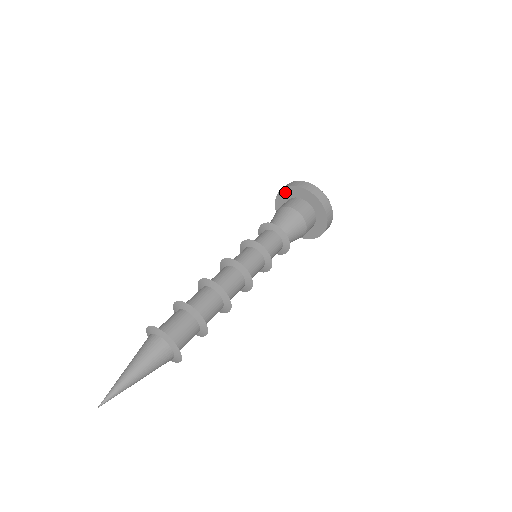
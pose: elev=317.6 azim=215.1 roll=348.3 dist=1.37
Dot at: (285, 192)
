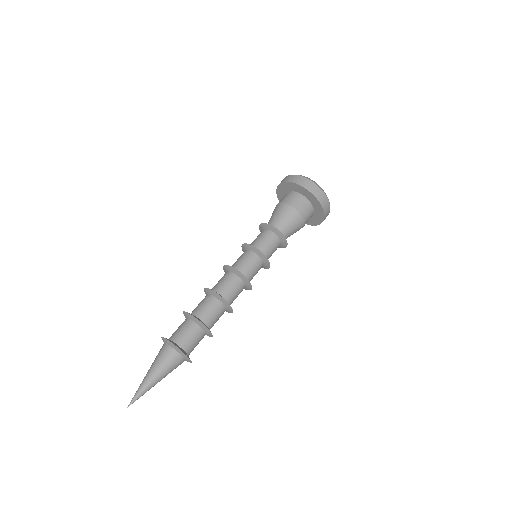
Dot at: (285, 185)
